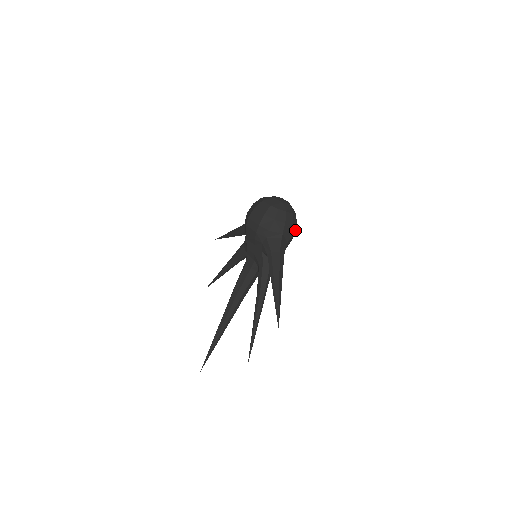
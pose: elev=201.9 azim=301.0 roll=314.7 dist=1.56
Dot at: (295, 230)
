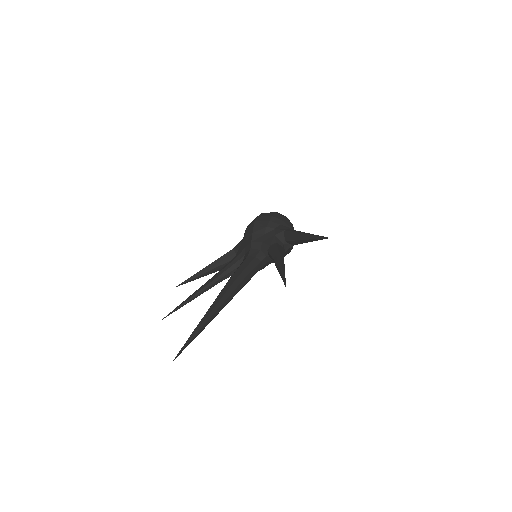
Dot at: occluded
